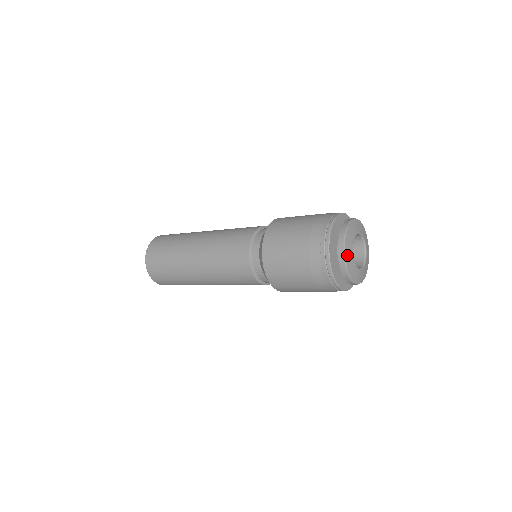
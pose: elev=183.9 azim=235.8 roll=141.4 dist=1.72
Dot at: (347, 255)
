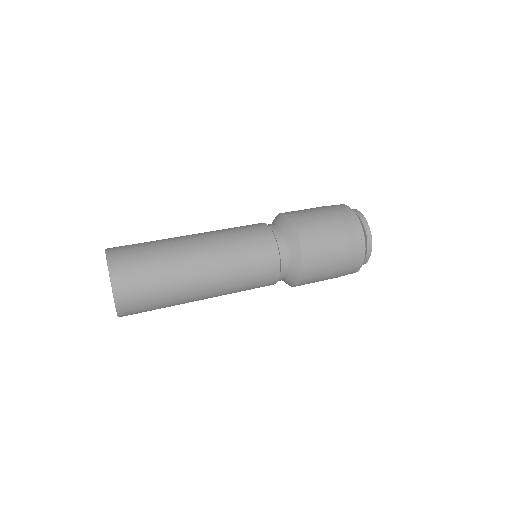
Dot at: (370, 235)
